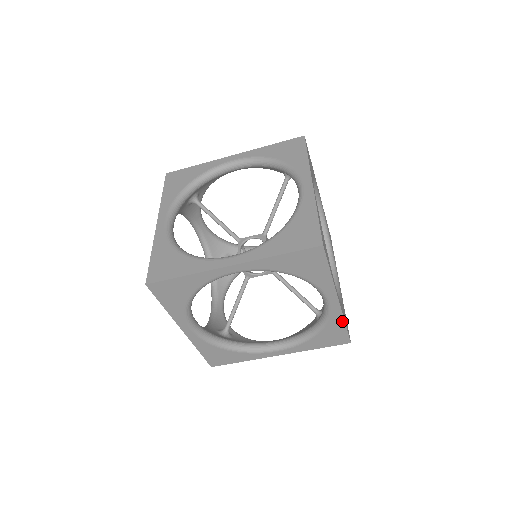
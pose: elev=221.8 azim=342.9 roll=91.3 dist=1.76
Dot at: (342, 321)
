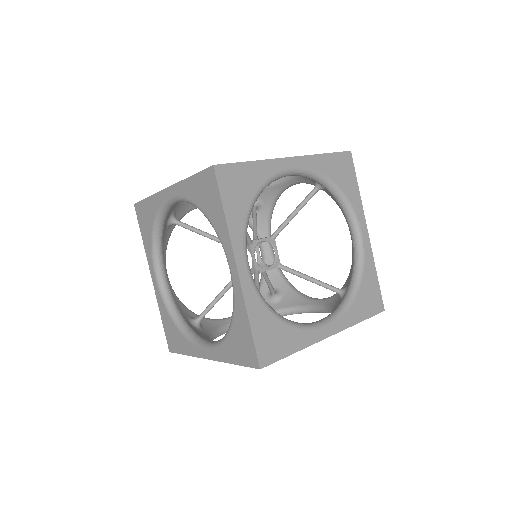
Dot at: occluded
